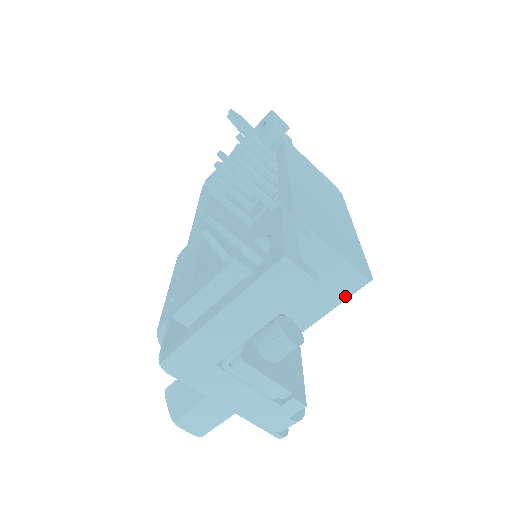
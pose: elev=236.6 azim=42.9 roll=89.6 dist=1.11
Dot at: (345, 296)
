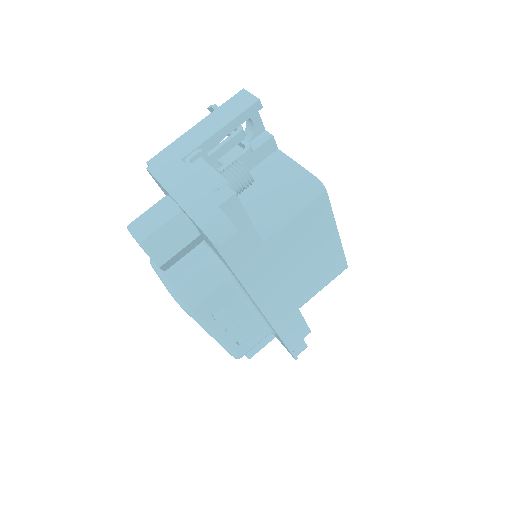
Dot at: (301, 194)
